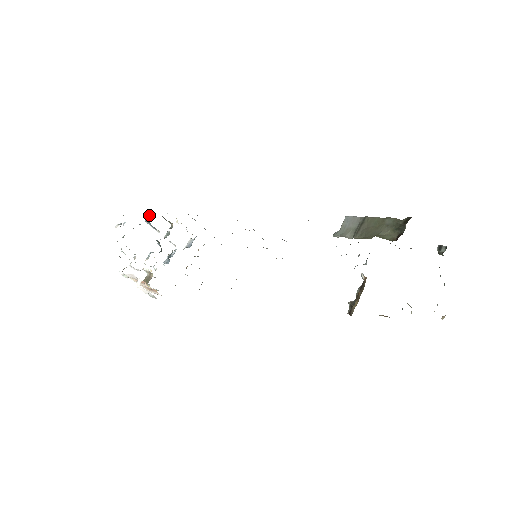
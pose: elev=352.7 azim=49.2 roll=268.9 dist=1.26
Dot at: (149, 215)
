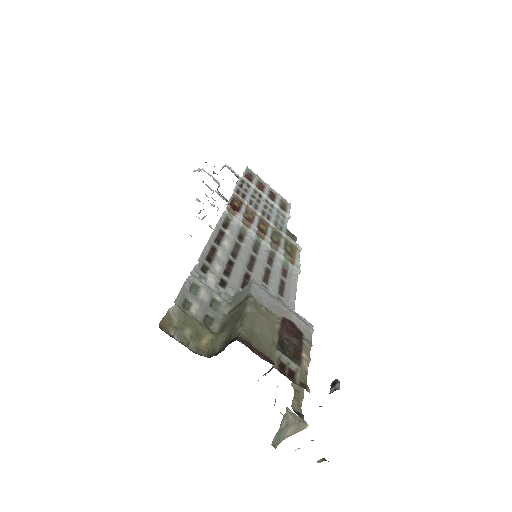
Dot at: (224, 165)
